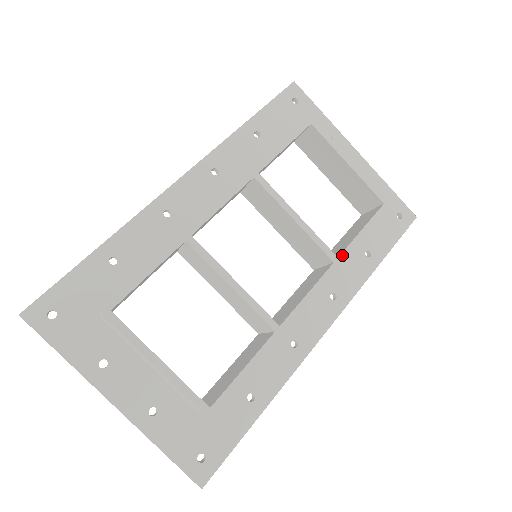
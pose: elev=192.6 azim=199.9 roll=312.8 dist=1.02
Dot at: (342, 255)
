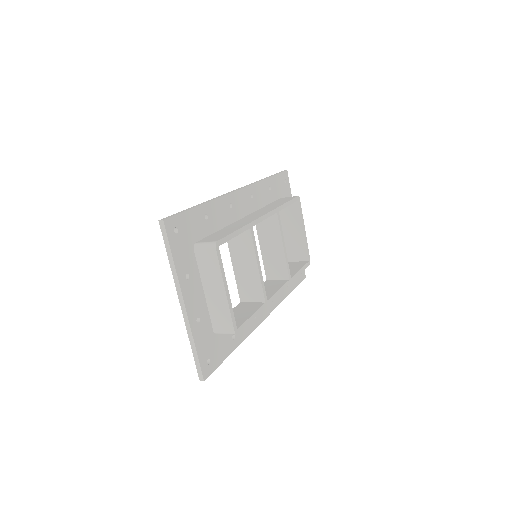
Dot at: (292, 278)
